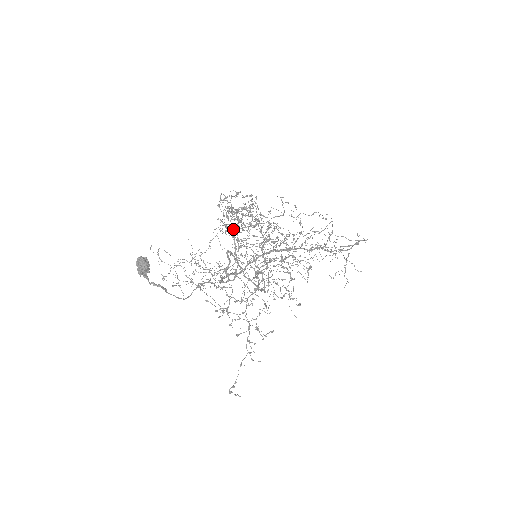
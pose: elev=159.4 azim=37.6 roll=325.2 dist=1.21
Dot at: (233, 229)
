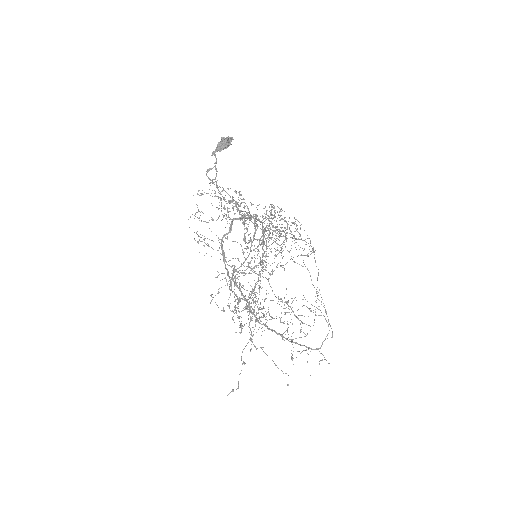
Dot at: occluded
